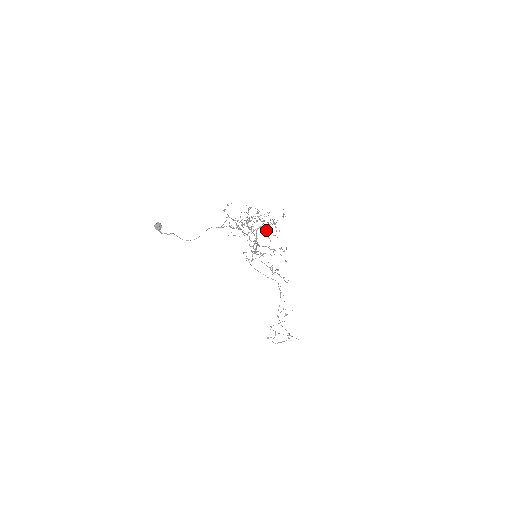
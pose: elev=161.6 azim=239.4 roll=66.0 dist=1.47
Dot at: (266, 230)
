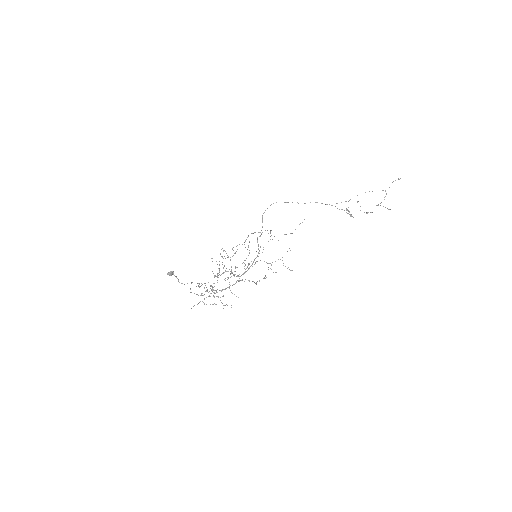
Dot at: occluded
